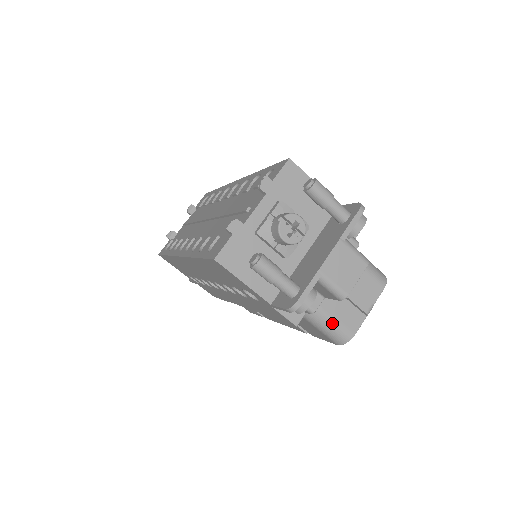
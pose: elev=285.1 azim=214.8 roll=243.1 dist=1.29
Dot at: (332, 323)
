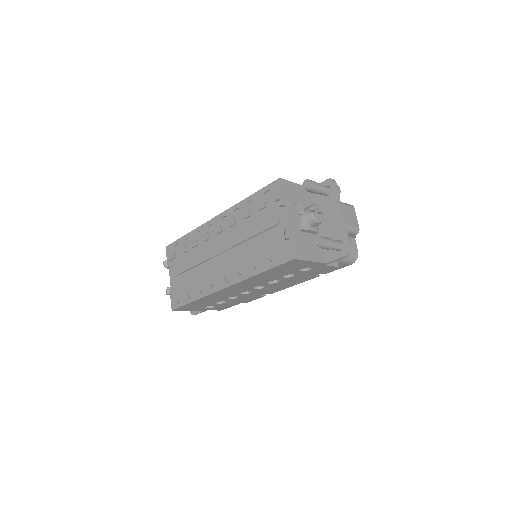
Dot at: occluded
